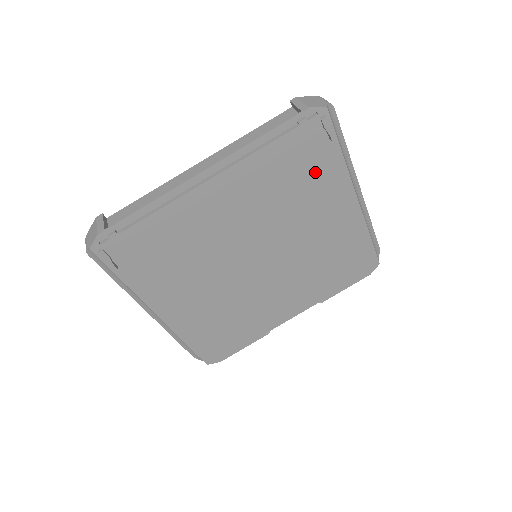
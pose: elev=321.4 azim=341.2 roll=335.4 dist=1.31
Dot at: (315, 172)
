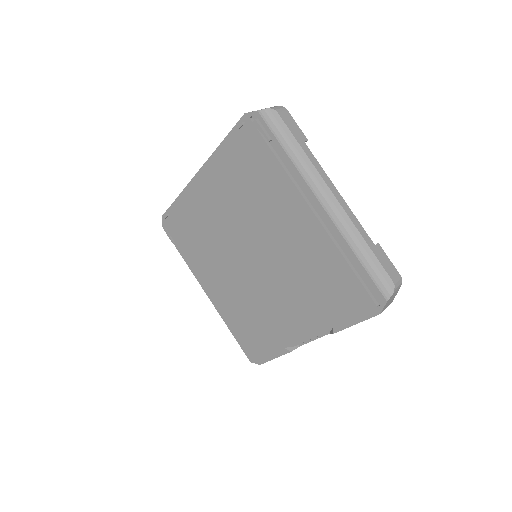
Dot at: (266, 173)
